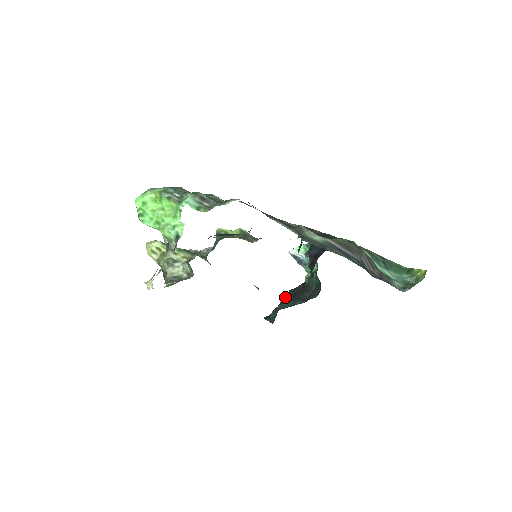
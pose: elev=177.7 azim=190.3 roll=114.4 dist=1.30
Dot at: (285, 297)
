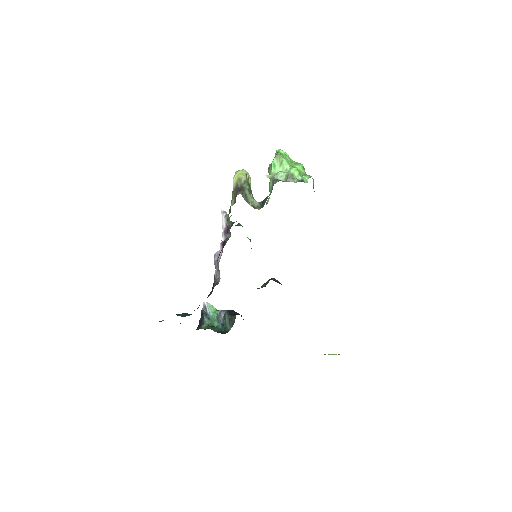
Dot at: occluded
